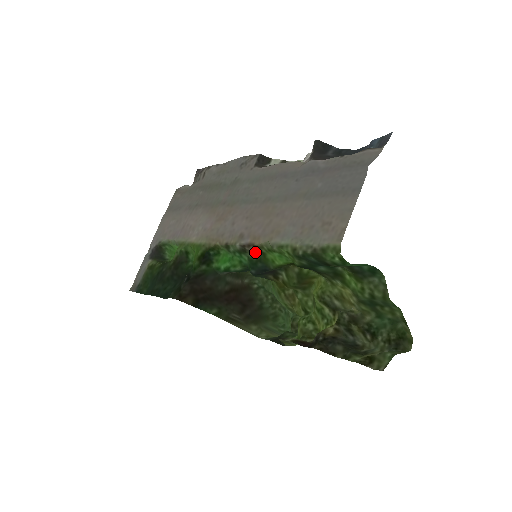
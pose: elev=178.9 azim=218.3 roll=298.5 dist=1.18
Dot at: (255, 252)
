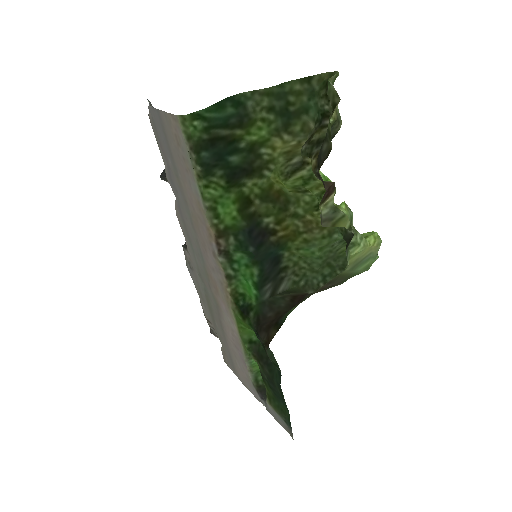
Dot at: (226, 239)
